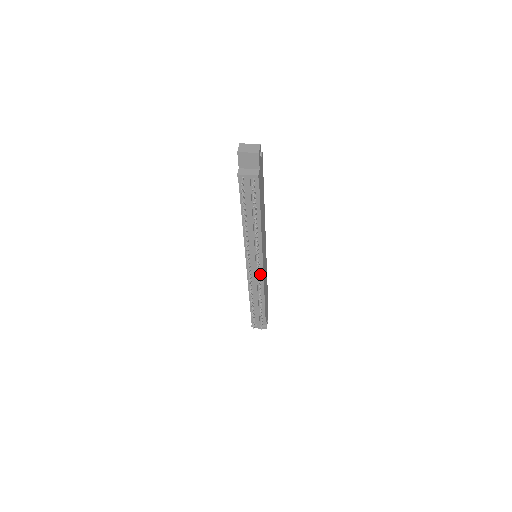
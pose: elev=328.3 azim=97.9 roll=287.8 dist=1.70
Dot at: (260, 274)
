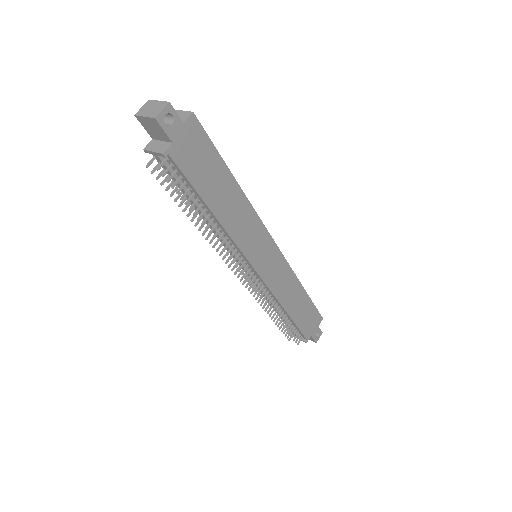
Dot at: (261, 281)
